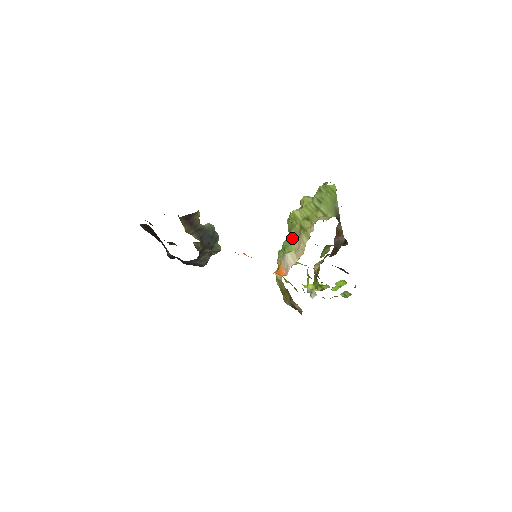
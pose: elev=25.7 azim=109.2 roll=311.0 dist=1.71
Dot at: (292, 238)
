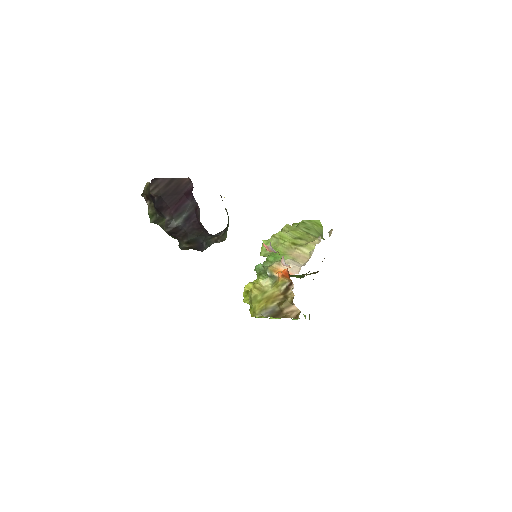
Dot at: (282, 252)
